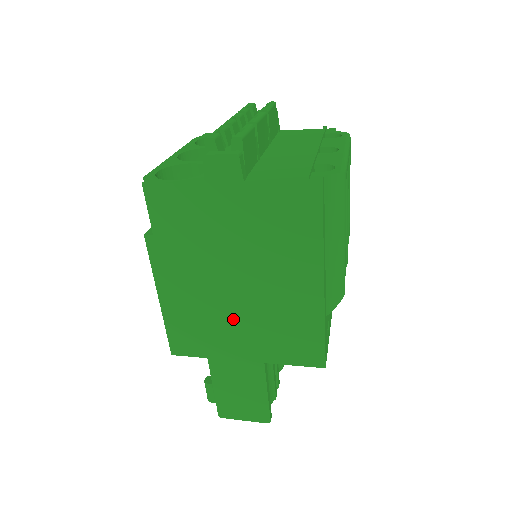
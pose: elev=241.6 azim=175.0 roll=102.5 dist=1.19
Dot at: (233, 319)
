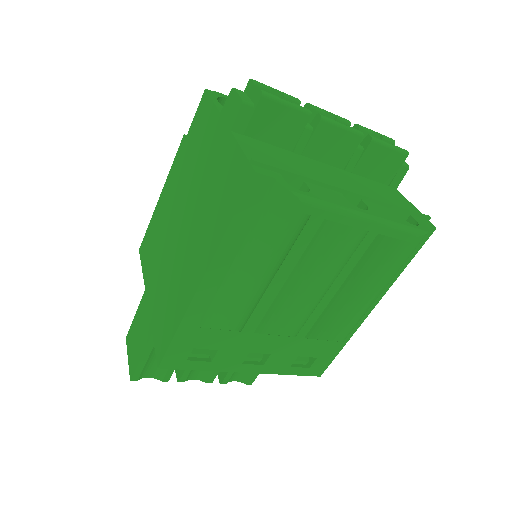
Dot at: (164, 255)
